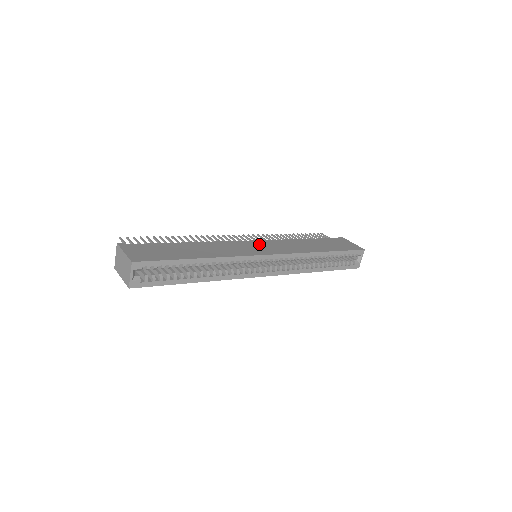
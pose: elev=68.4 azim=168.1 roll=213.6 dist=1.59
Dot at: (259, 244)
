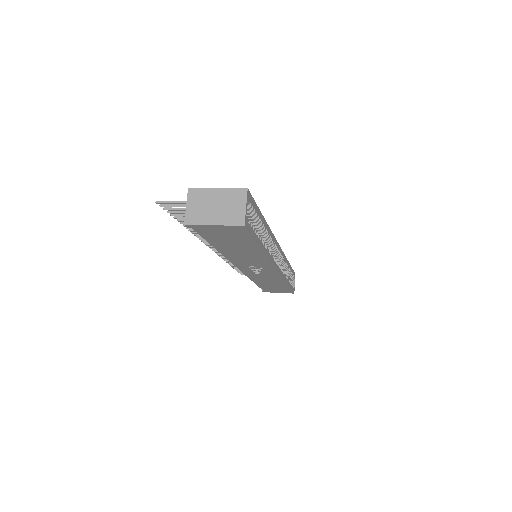
Dot at: occluded
